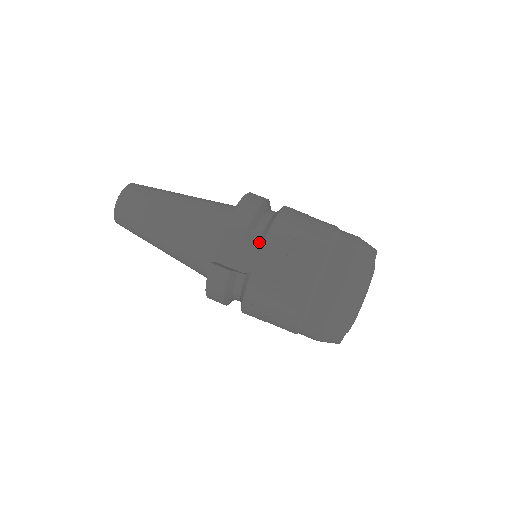
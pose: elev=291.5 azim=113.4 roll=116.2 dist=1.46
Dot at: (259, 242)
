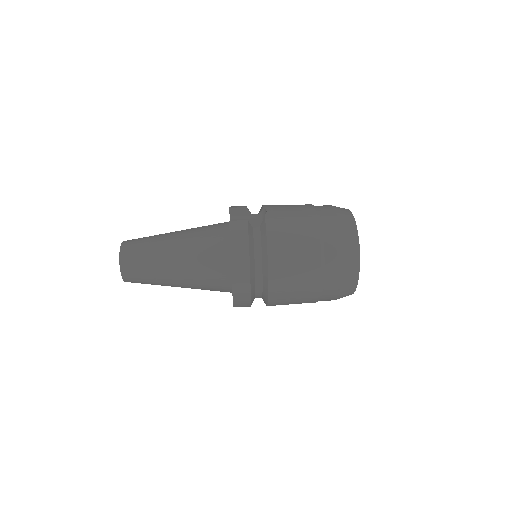
Dot at: (259, 212)
